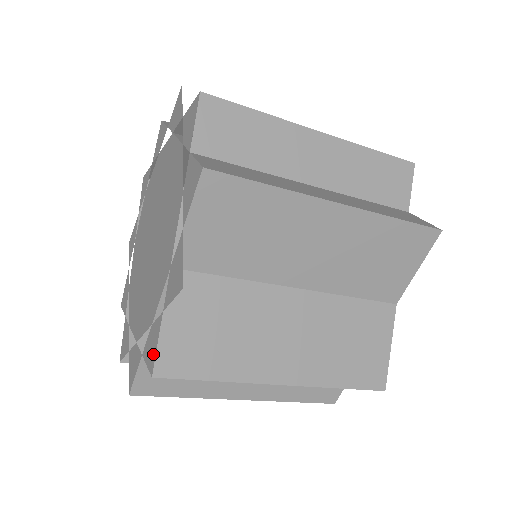
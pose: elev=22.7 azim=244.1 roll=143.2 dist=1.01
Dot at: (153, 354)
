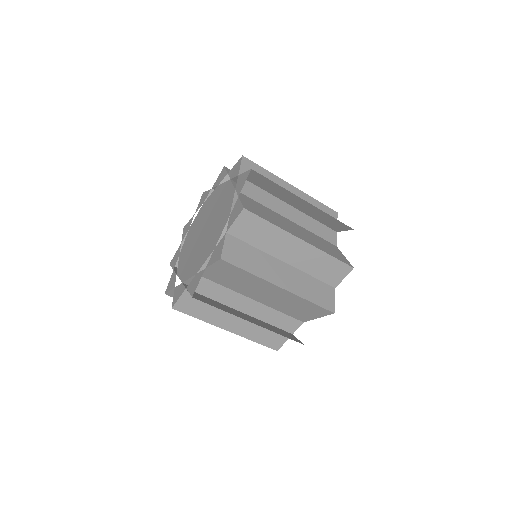
Dot at: (239, 208)
